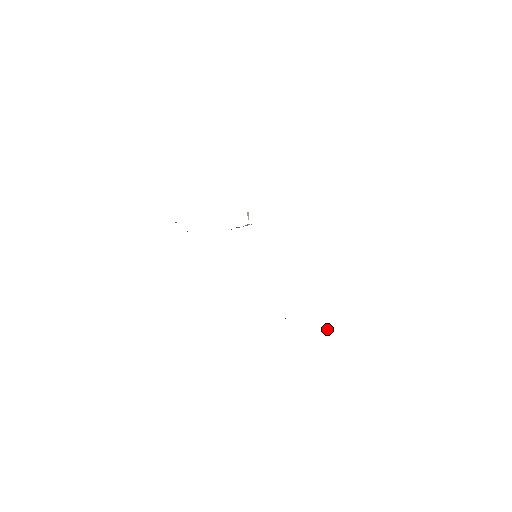
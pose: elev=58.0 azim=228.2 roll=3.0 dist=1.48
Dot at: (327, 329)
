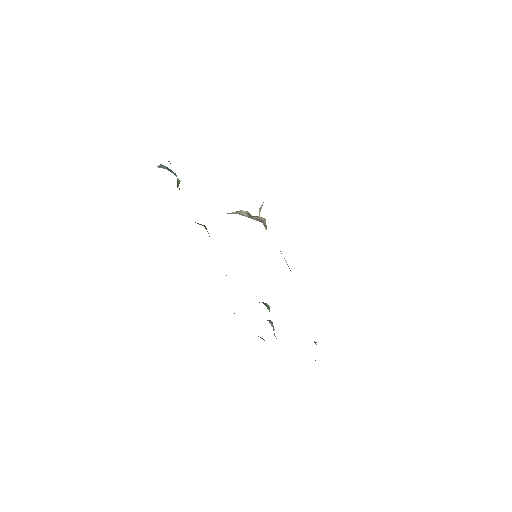
Dot at: (315, 360)
